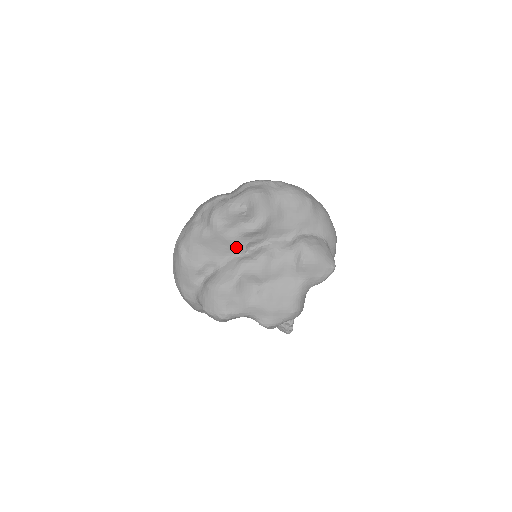
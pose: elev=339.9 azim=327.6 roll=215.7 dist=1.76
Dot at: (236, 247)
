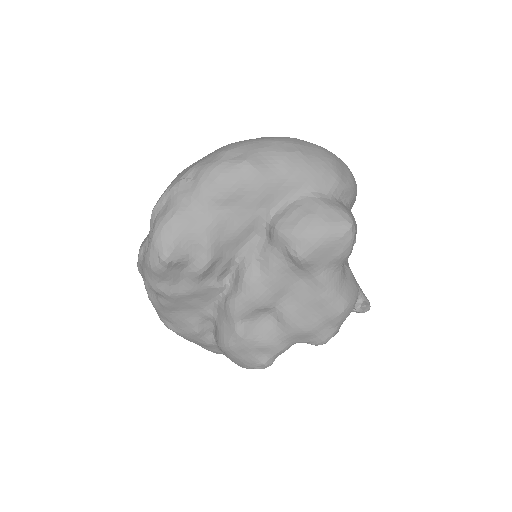
Dot at: (208, 291)
